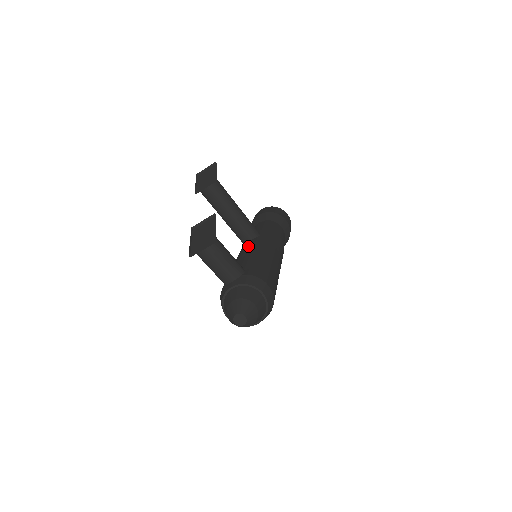
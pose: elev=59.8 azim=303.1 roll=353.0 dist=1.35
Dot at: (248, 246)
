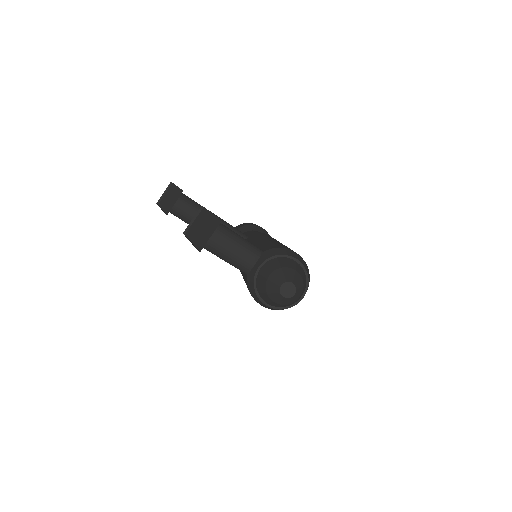
Dot at: occluded
